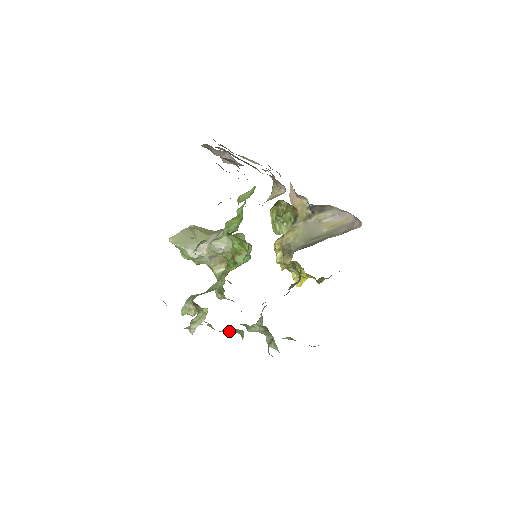
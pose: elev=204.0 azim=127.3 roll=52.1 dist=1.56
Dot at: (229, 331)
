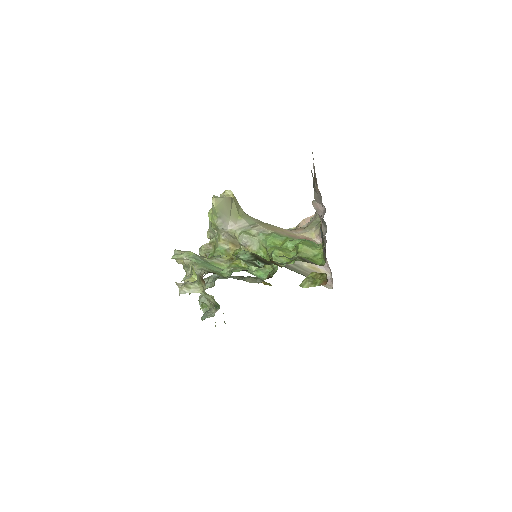
Dot at: occluded
